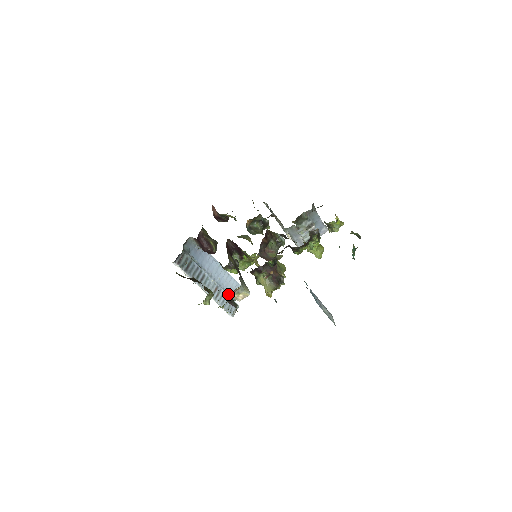
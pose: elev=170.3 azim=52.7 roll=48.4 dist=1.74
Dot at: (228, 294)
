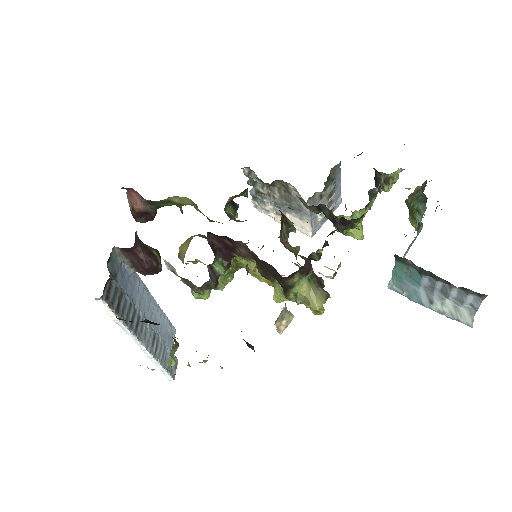
Dot at: occluded
